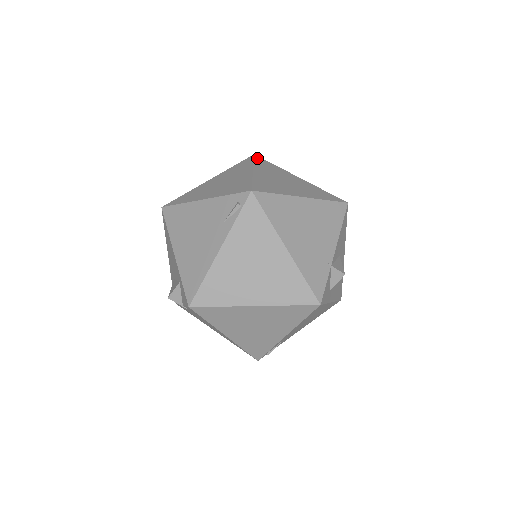
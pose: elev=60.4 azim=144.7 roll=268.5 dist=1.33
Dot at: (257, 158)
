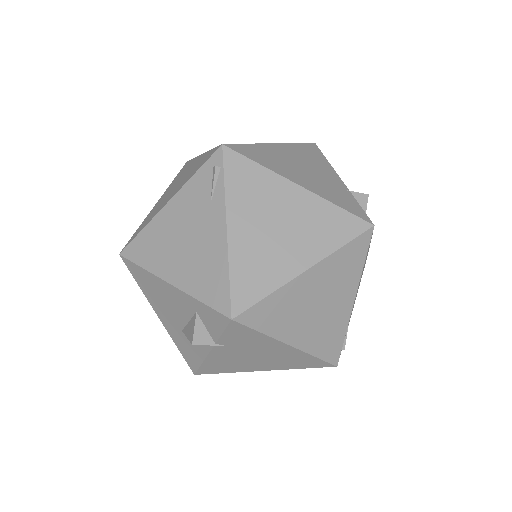
Dot at: occluded
